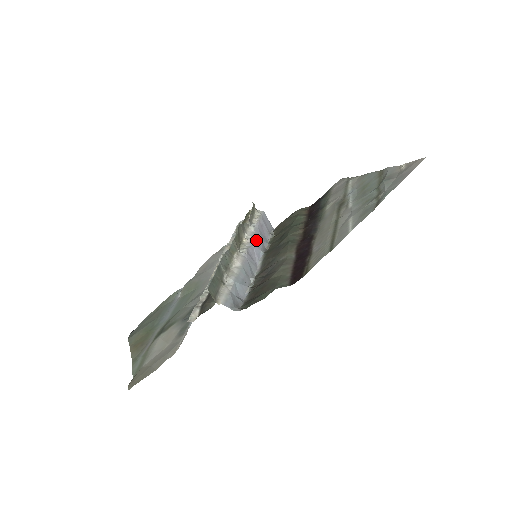
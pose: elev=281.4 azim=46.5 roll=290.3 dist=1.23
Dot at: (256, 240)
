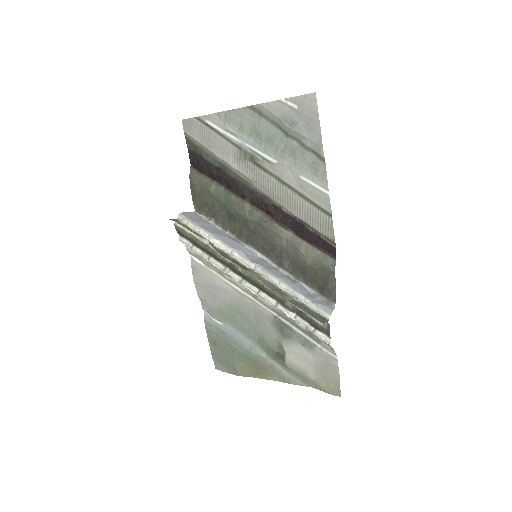
Dot at: (233, 245)
